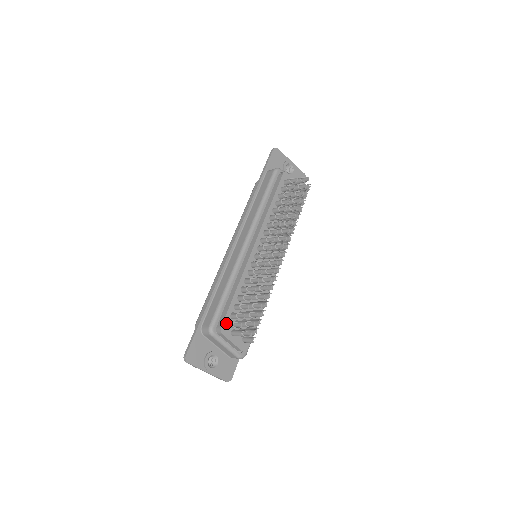
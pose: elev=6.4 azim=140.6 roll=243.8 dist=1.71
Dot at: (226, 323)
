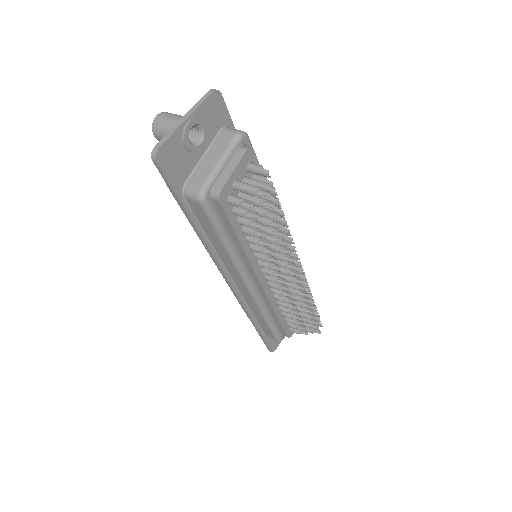
Dot at: (289, 331)
